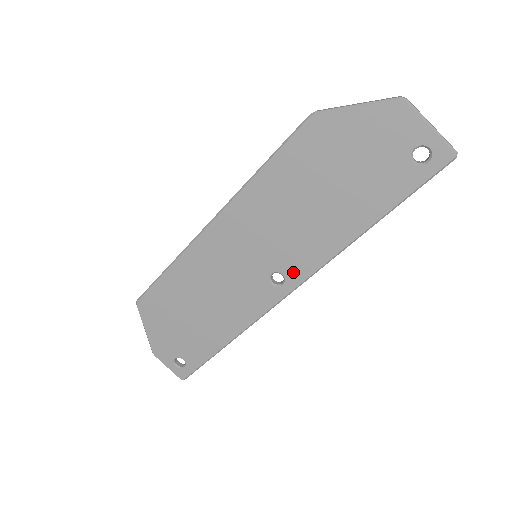
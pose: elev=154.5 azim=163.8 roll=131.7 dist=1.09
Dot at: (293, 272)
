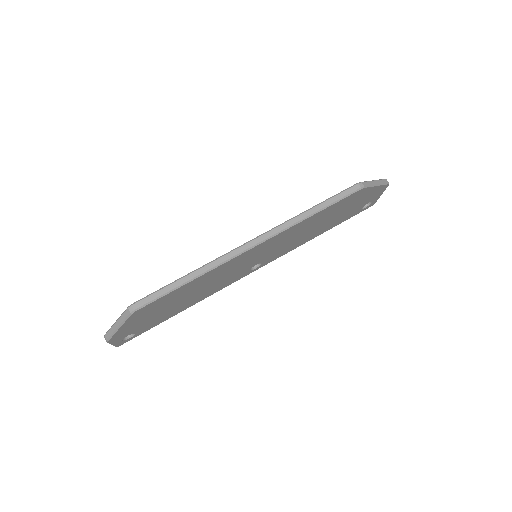
Dot at: (268, 261)
